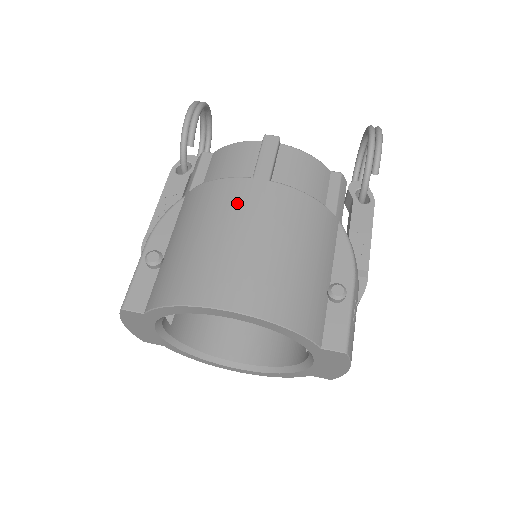
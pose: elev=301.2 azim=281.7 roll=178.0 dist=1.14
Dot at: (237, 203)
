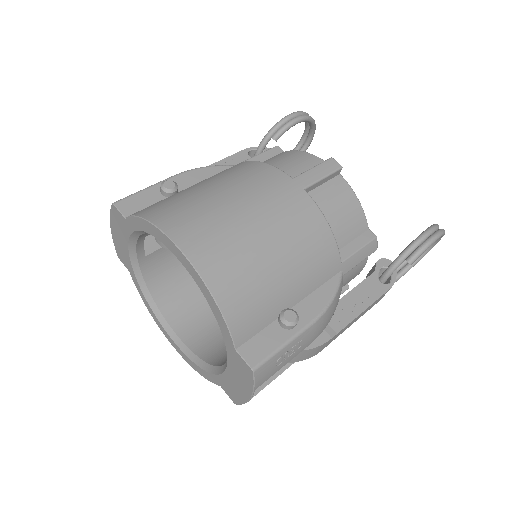
Dot at: (263, 186)
